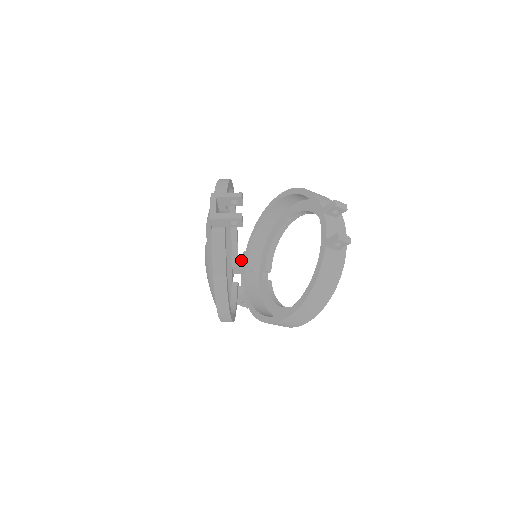
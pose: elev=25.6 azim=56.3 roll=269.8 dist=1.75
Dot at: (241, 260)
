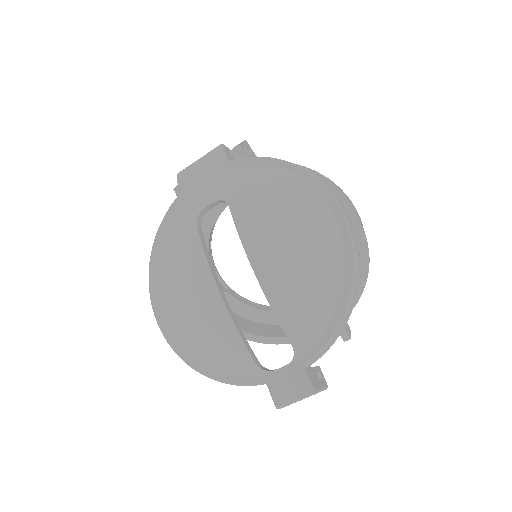
Dot at: occluded
